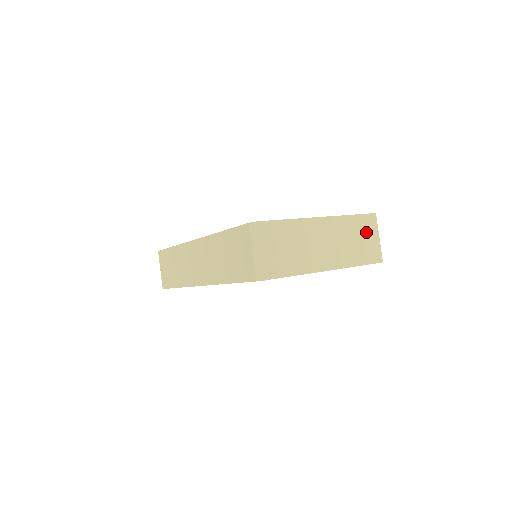
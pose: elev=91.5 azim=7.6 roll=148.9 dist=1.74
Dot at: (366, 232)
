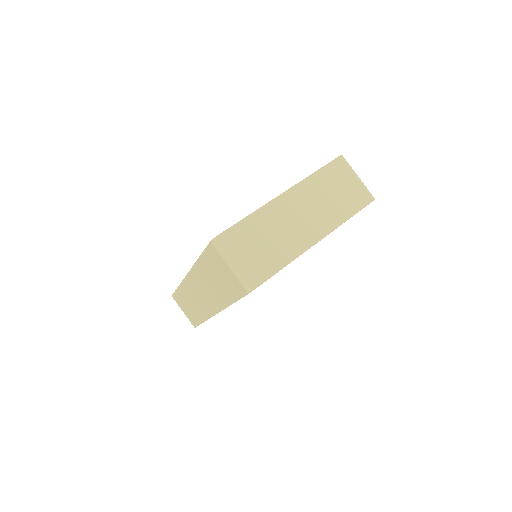
Dot at: (340, 180)
